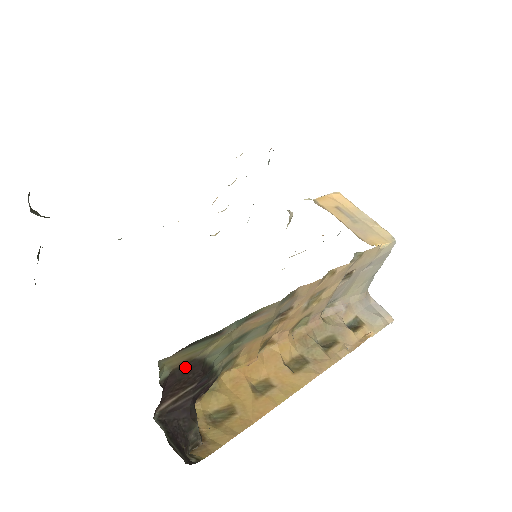
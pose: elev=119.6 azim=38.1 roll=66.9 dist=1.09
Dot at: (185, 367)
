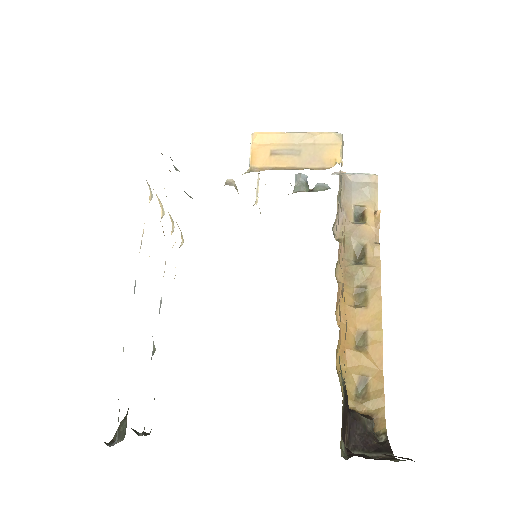
Dot at: (342, 424)
